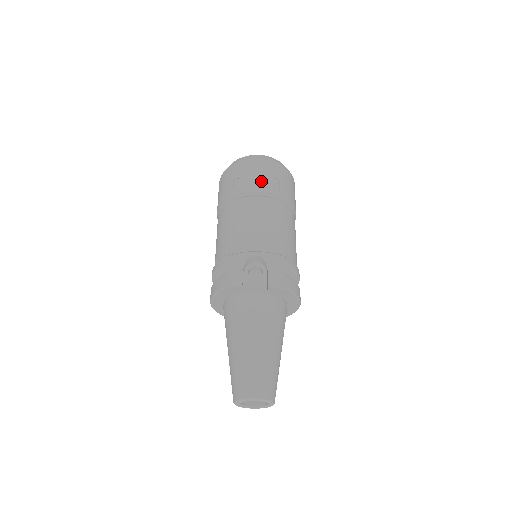
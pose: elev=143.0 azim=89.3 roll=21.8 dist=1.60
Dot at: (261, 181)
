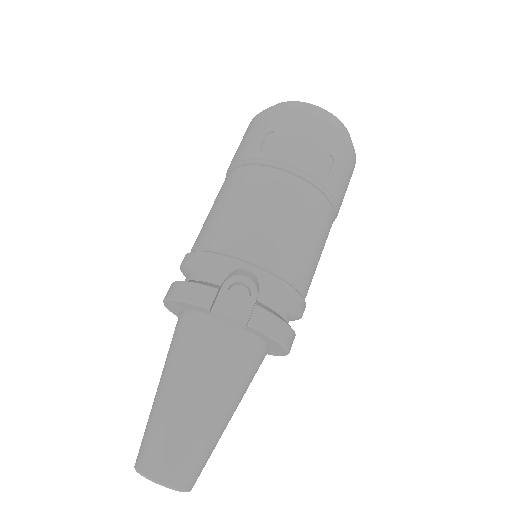
Dot at: (306, 152)
